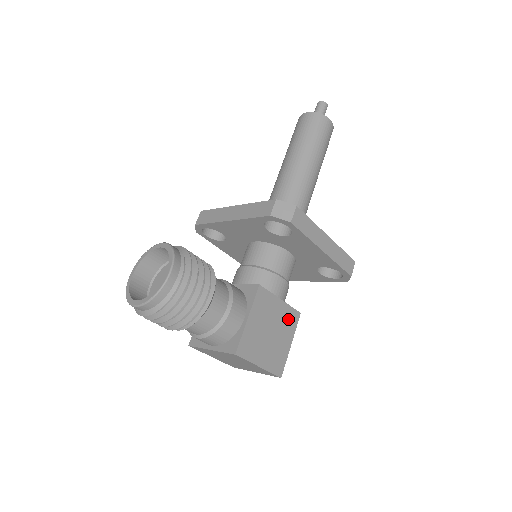
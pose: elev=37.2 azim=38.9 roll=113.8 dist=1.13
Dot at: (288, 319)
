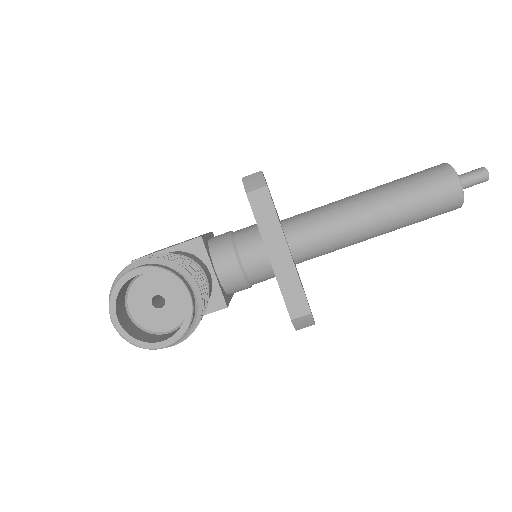
Dot at: occluded
